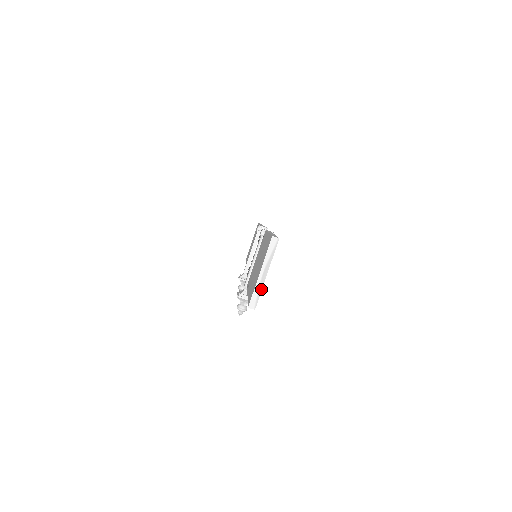
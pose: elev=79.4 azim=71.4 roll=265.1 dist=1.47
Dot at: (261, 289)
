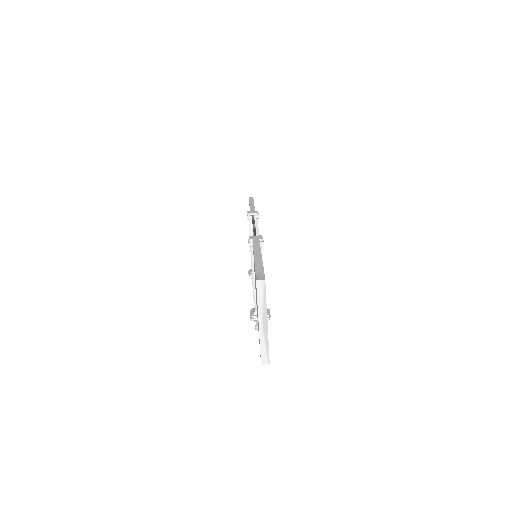
Dot at: (267, 341)
